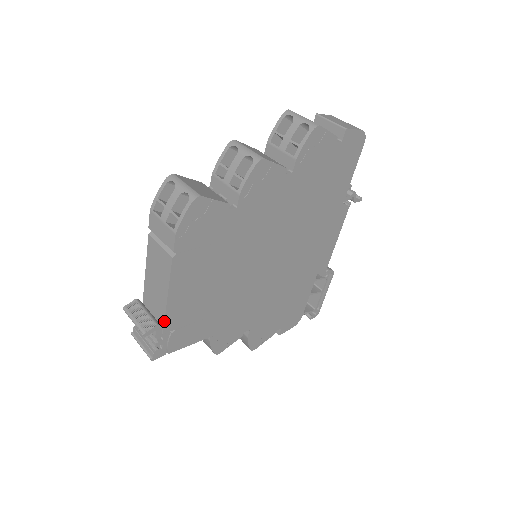
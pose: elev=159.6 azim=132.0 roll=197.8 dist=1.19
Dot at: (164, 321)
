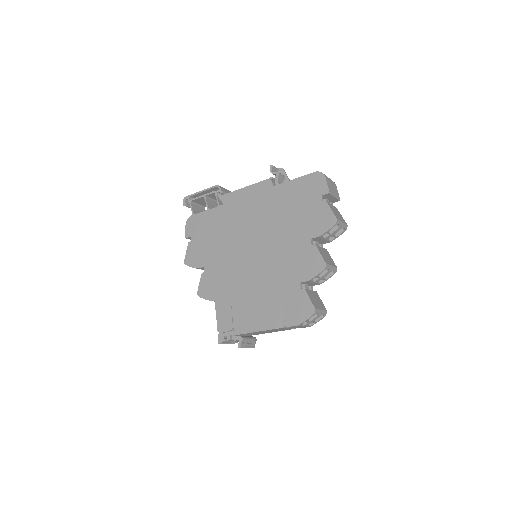
Dot at: occluded
